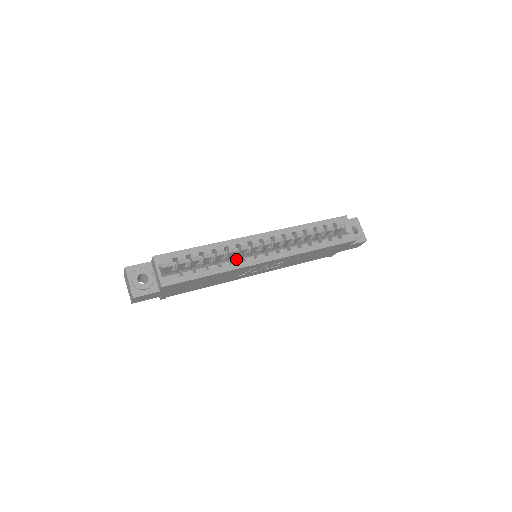
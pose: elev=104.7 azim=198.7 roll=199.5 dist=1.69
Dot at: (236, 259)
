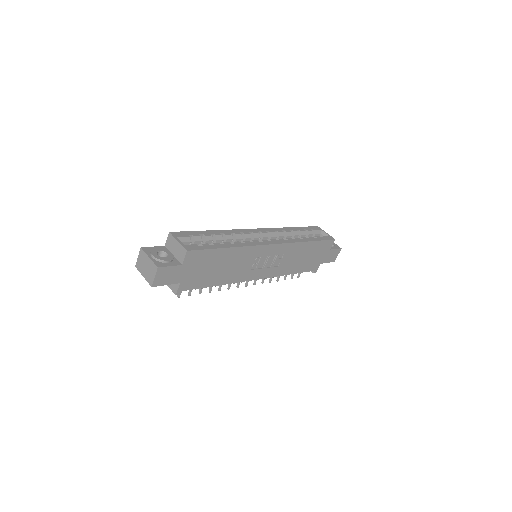
Dot at: (245, 241)
